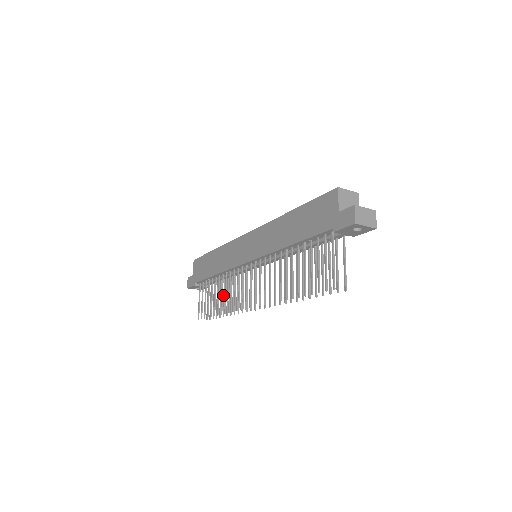
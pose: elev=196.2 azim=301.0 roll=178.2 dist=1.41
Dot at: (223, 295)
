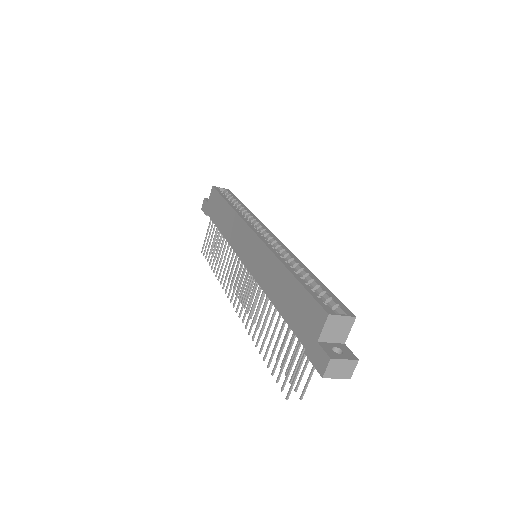
Dot at: occluded
